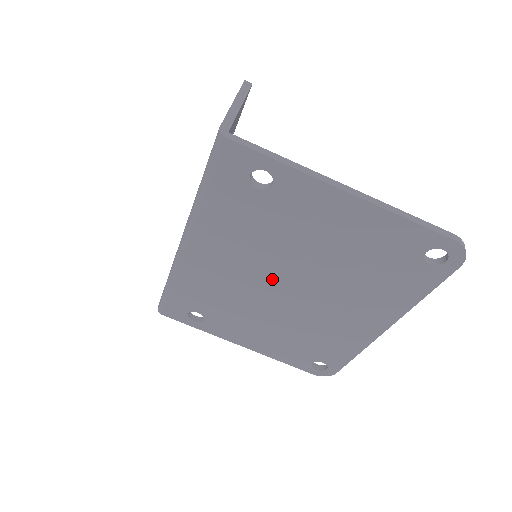
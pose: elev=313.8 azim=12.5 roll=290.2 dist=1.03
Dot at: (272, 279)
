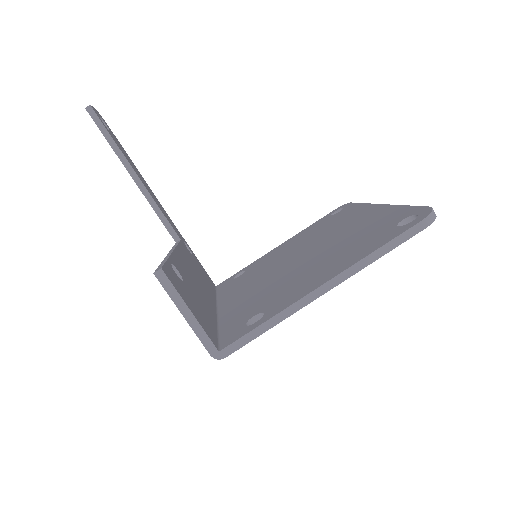
Dot at: occluded
